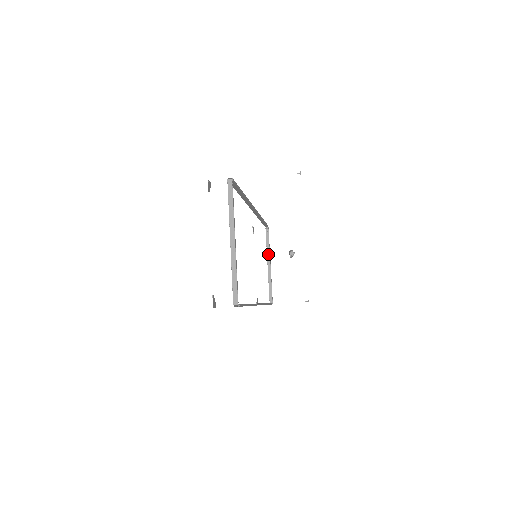
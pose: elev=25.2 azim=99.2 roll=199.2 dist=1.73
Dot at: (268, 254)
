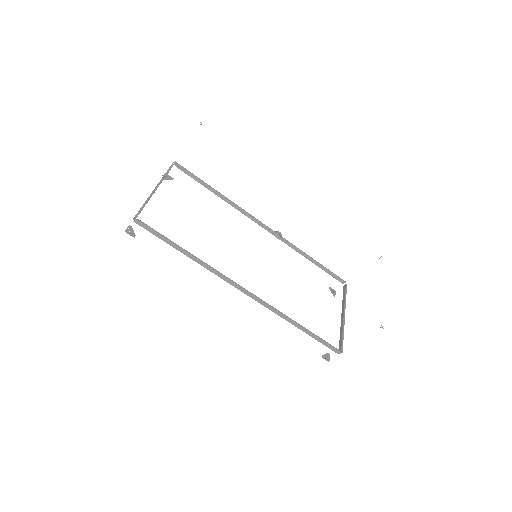
Dot at: (343, 306)
